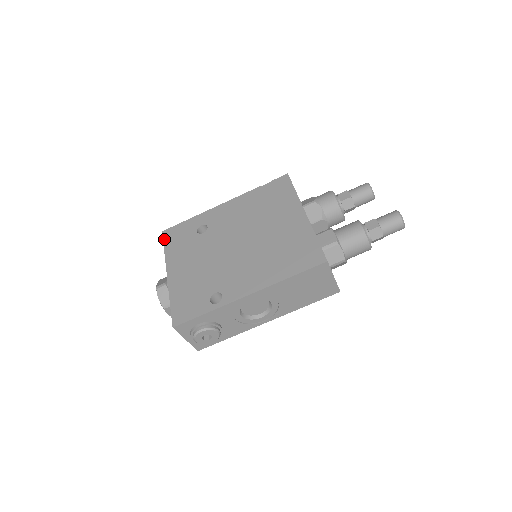
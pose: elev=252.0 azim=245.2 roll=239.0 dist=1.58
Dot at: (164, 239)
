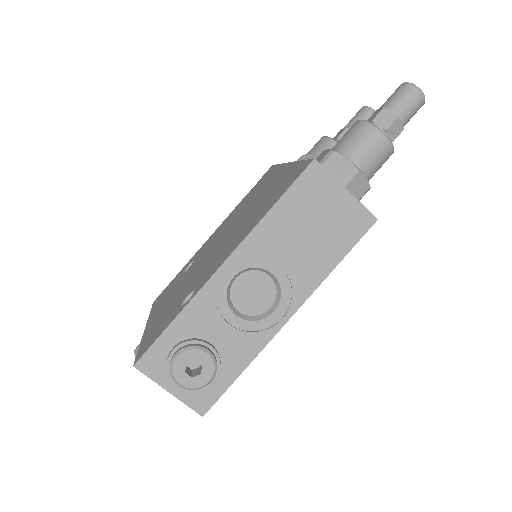
Dot at: (153, 305)
